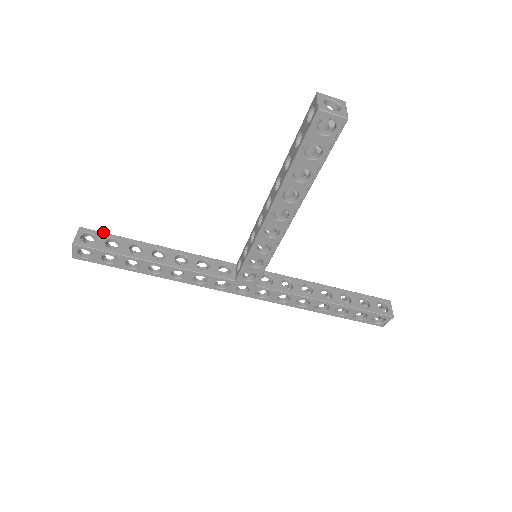
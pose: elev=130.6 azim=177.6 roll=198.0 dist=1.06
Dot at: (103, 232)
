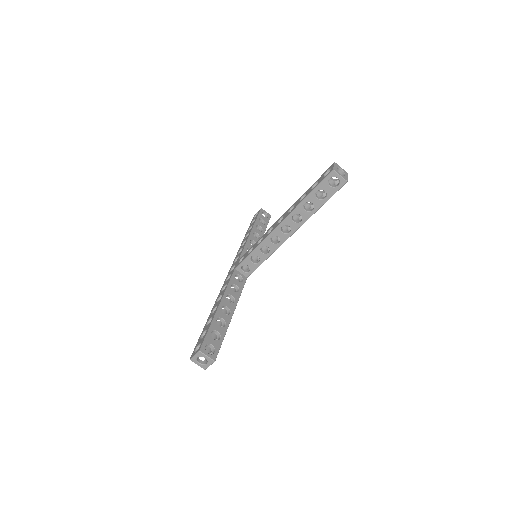
Dot at: (205, 337)
